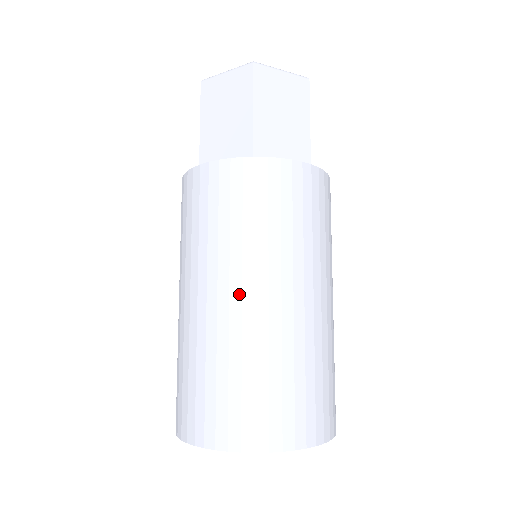
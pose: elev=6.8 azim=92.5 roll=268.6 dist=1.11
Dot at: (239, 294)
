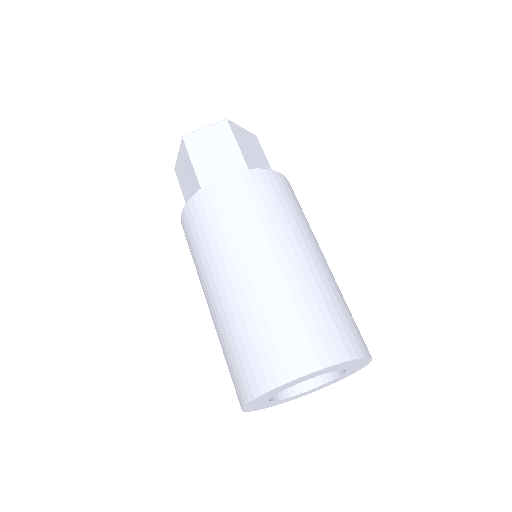
Dot at: (283, 255)
